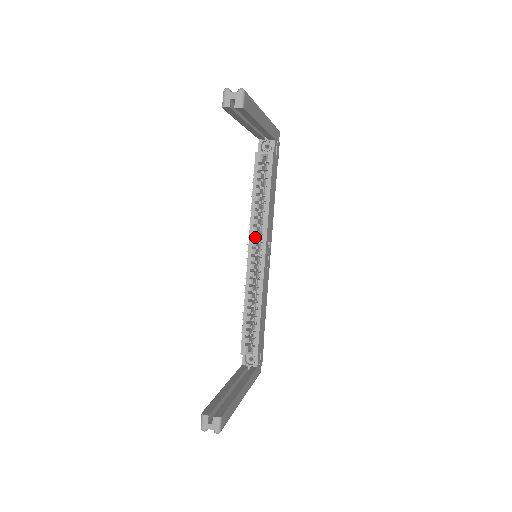
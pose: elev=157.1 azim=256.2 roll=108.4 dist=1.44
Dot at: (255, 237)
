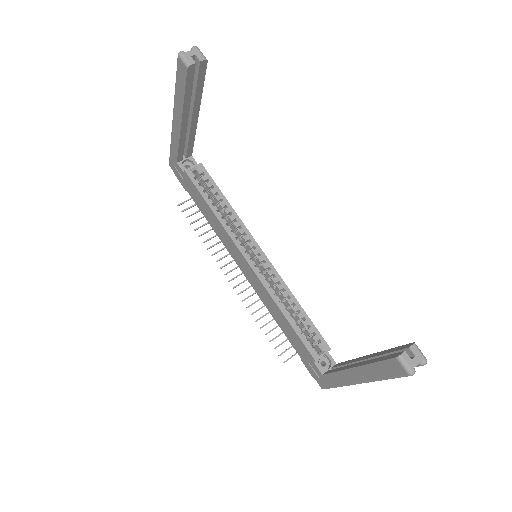
Dot at: (241, 242)
